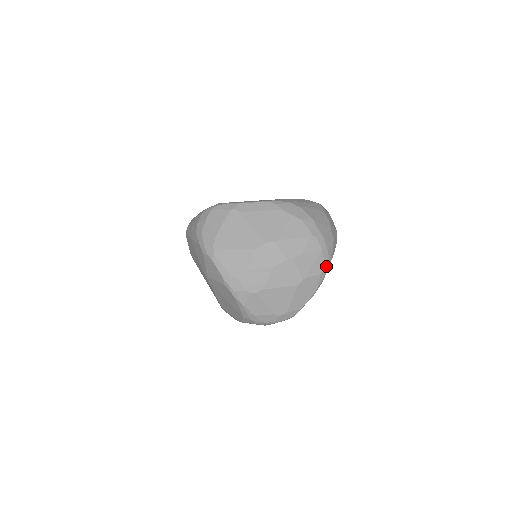
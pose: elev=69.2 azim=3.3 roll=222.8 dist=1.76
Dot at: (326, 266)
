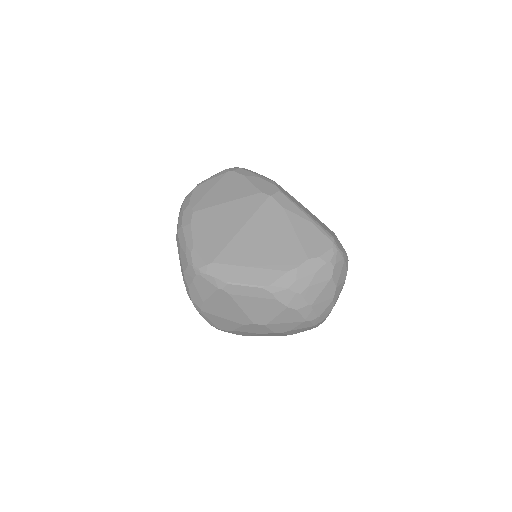
Dot at: (317, 326)
